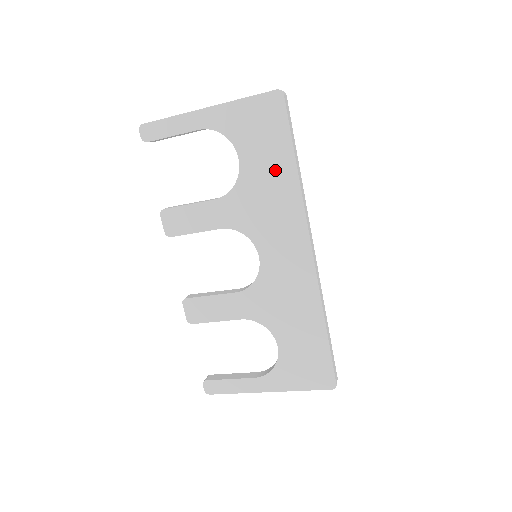
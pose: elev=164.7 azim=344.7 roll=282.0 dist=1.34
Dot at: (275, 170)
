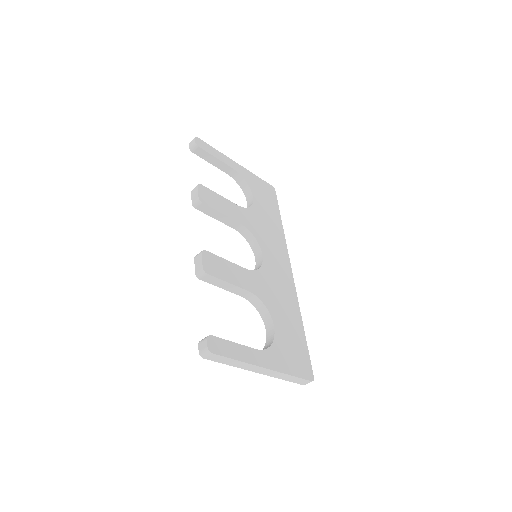
Dot at: (272, 216)
